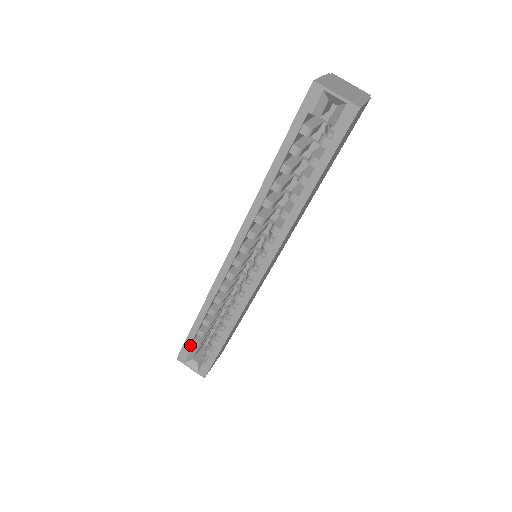
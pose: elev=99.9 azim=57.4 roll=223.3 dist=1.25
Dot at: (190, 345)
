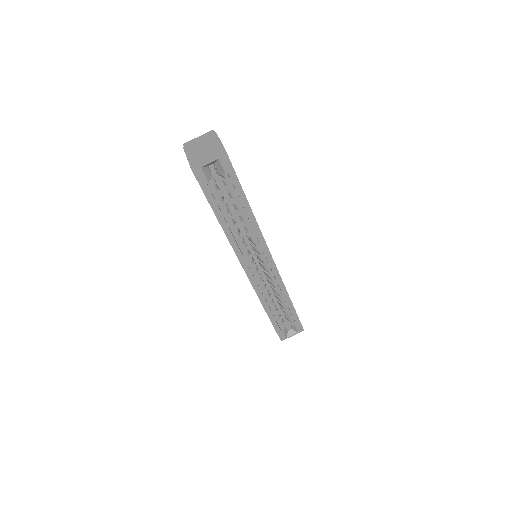
Dot at: (279, 328)
